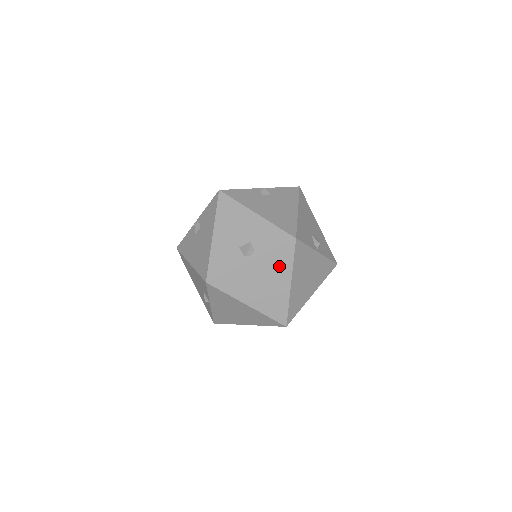
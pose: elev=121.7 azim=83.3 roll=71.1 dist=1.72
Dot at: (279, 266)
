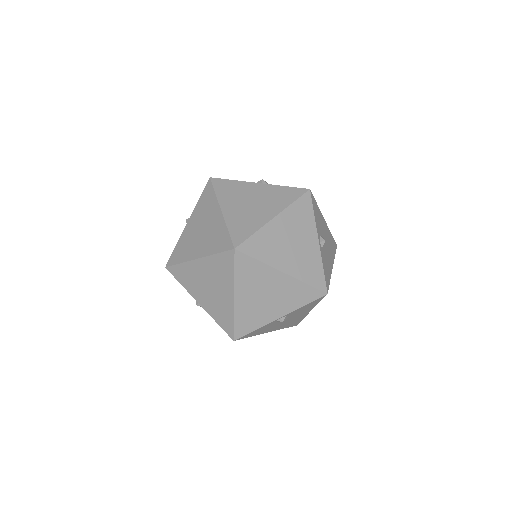
Dot at: (278, 199)
